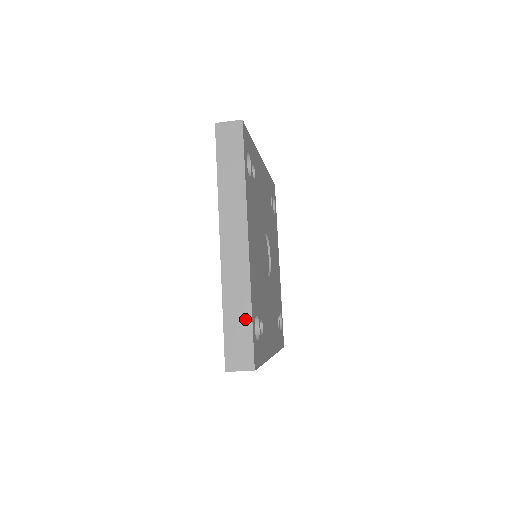
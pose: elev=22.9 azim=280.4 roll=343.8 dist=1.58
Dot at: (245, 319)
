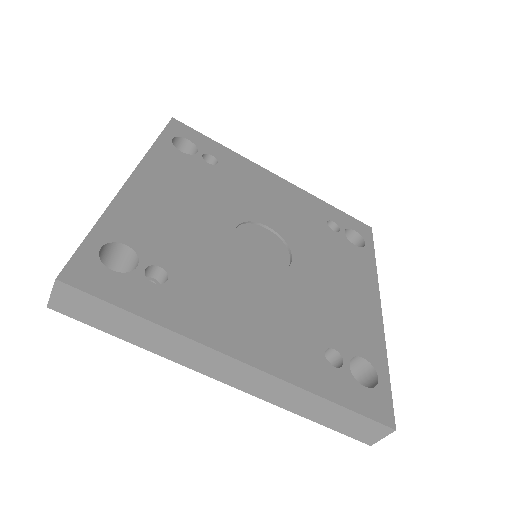
Dot at: occluded
